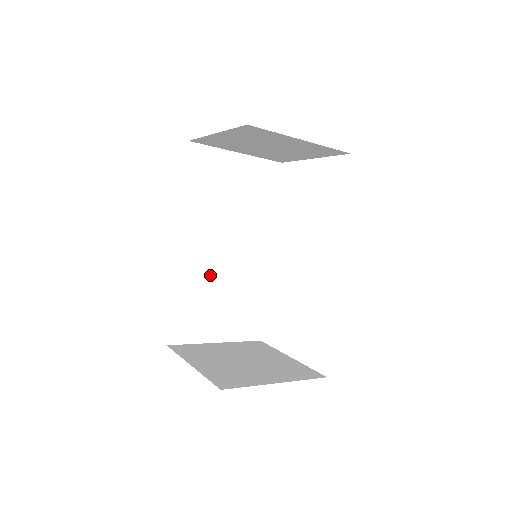
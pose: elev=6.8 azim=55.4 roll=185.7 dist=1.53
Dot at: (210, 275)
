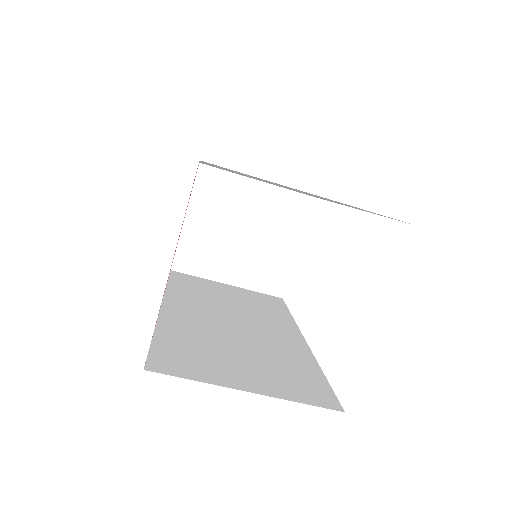
Dot at: (214, 333)
